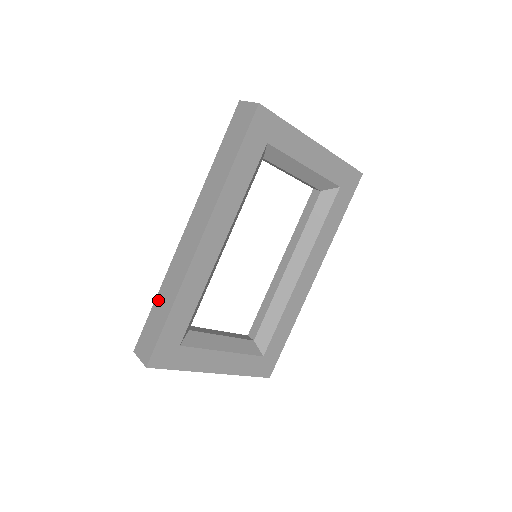
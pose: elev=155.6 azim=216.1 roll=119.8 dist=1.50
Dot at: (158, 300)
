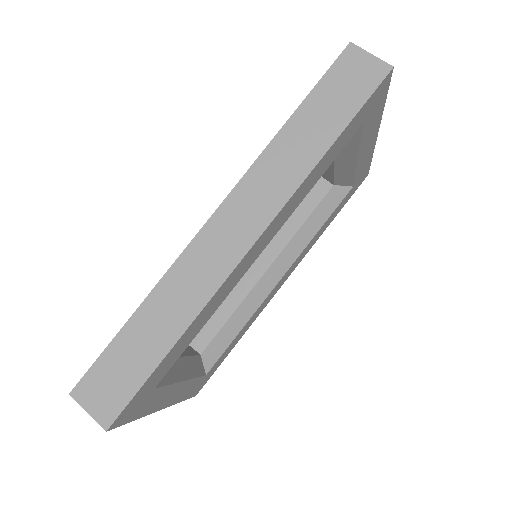
Dot at: (141, 318)
